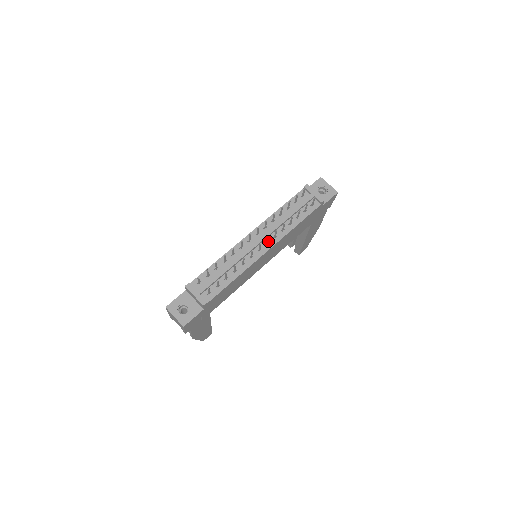
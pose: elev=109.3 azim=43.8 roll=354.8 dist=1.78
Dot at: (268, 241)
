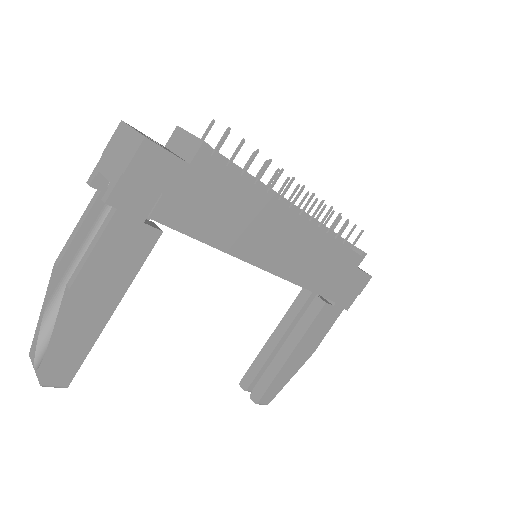
Dot at: (305, 208)
